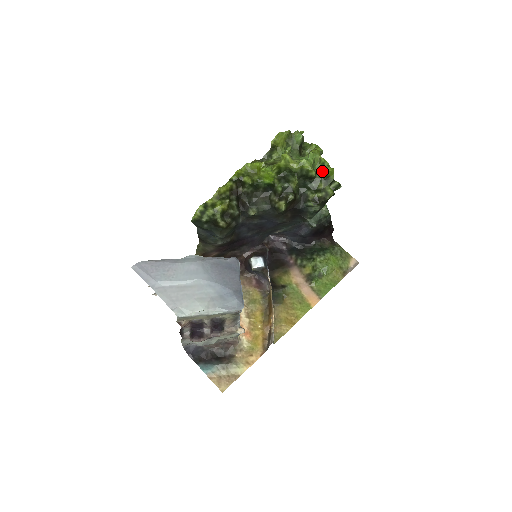
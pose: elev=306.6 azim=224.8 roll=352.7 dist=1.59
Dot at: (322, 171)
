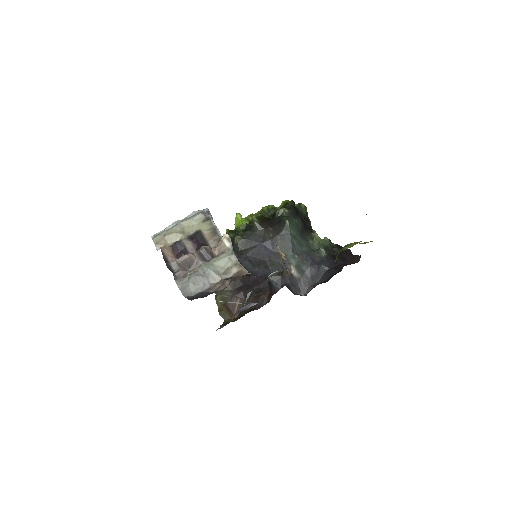
Dot at: (280, 205)
